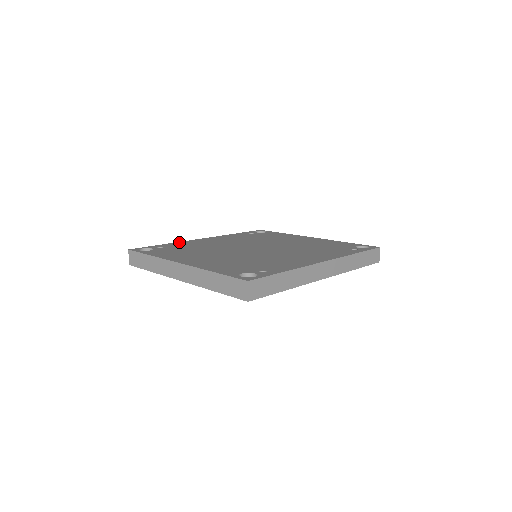
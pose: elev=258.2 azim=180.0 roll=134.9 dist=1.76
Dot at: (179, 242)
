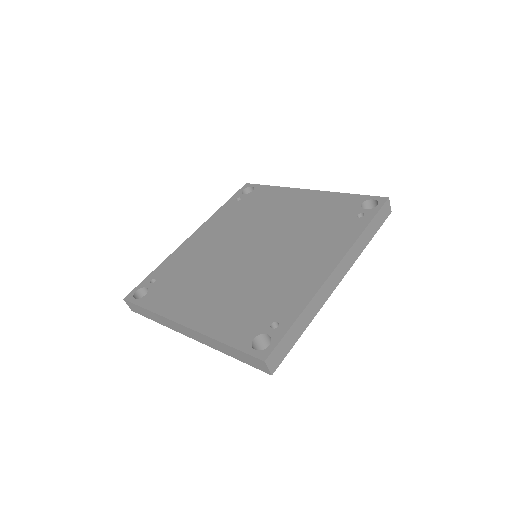
Dot at: (169, 257)
